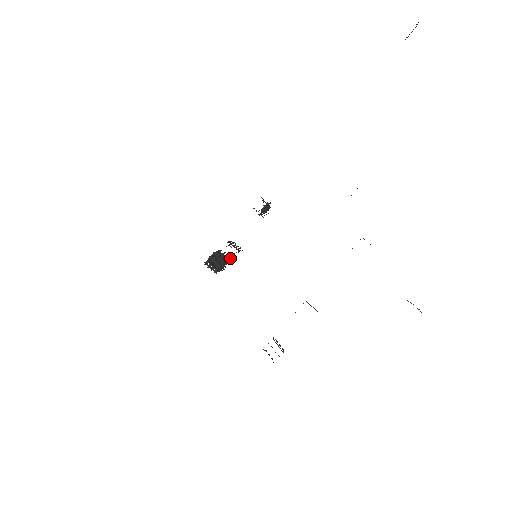
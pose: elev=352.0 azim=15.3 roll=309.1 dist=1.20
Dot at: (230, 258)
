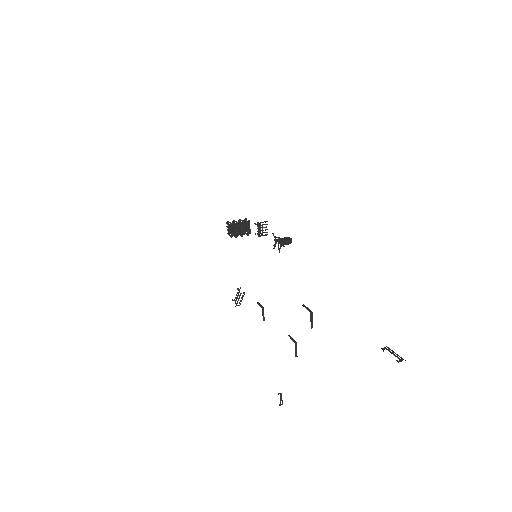
Dot at: occluded
